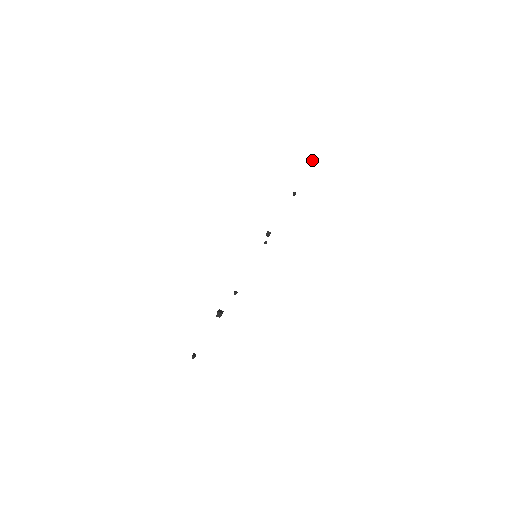
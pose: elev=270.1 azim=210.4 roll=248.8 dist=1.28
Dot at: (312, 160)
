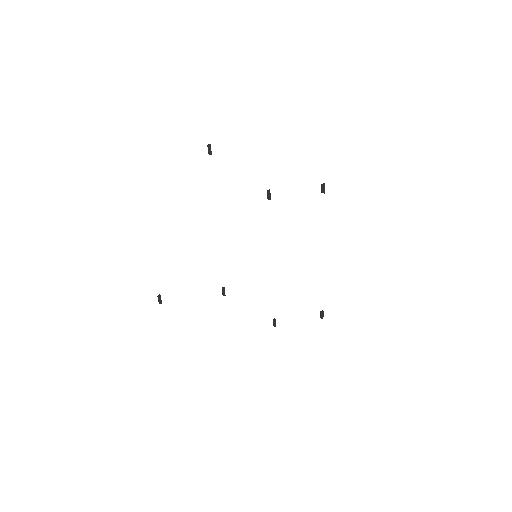
Dot at: (323, 184)
